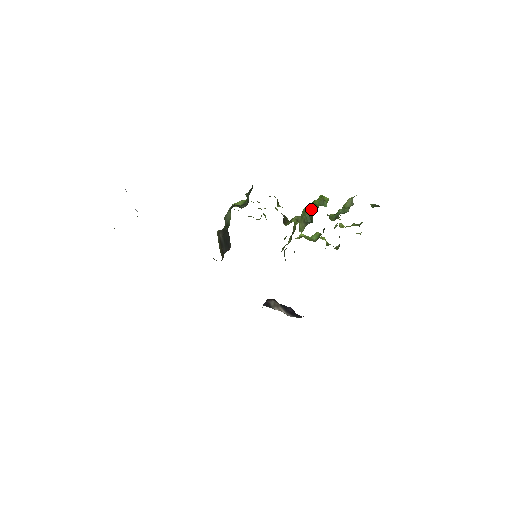
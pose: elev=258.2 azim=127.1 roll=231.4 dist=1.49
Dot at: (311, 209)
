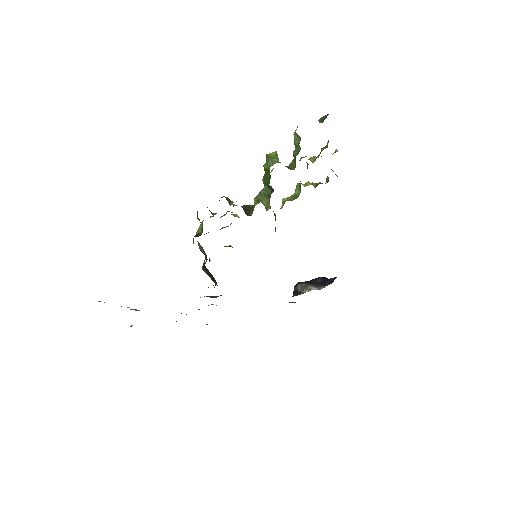
Dot at: (266, 176)
